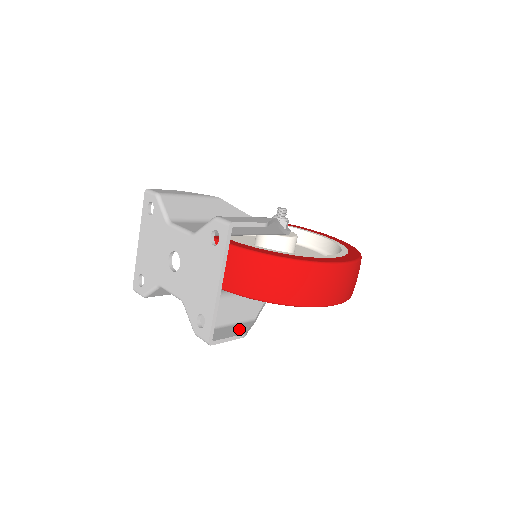
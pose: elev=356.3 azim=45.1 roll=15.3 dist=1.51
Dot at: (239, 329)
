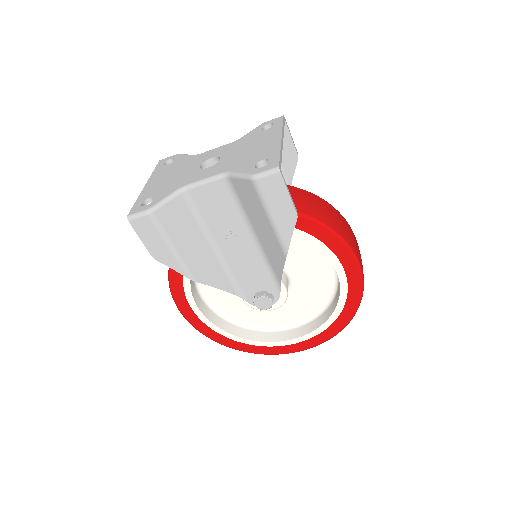
Dot at: (287, 217)
